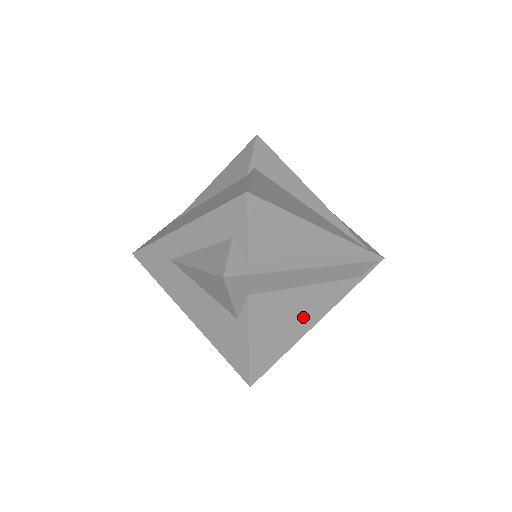
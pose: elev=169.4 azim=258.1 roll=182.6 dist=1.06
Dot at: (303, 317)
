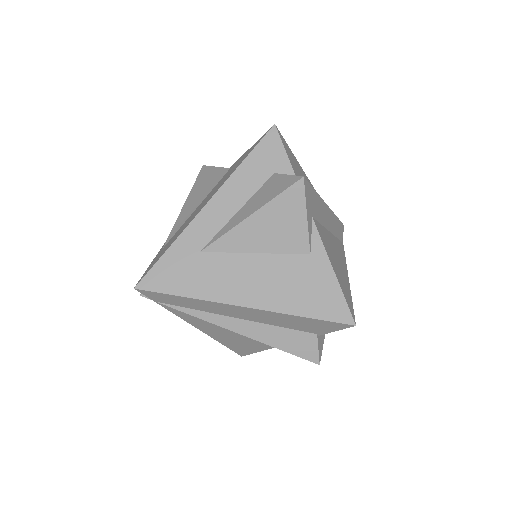
Dot at: (340, 262)
